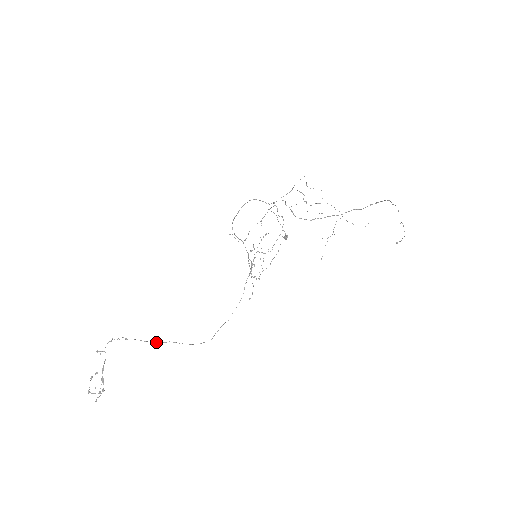
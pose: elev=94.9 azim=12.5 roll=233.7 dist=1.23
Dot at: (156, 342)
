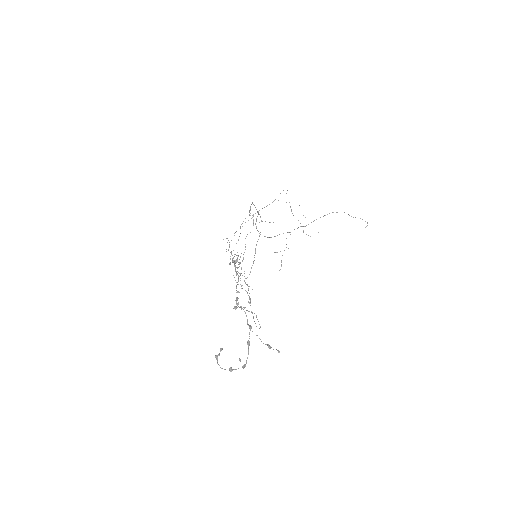
Dot at: occluded
